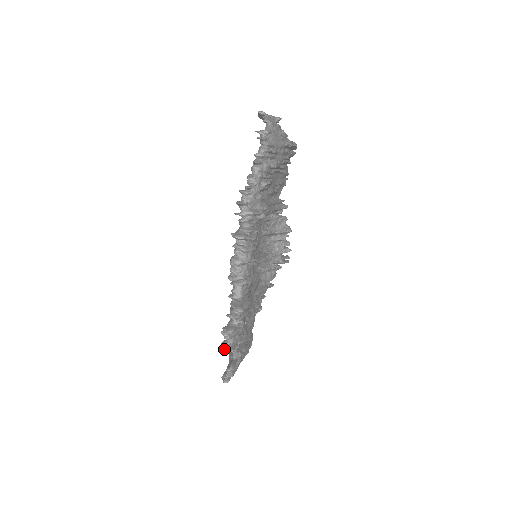
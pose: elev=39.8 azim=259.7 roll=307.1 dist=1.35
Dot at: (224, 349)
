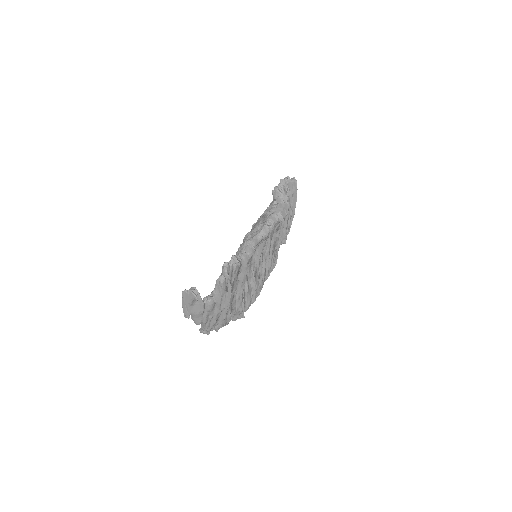
Dot at: occluded
